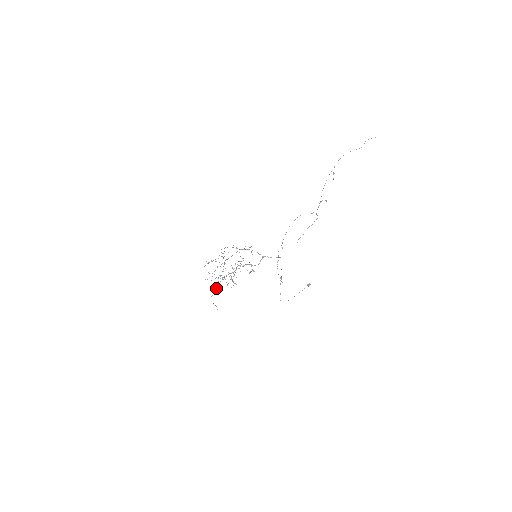
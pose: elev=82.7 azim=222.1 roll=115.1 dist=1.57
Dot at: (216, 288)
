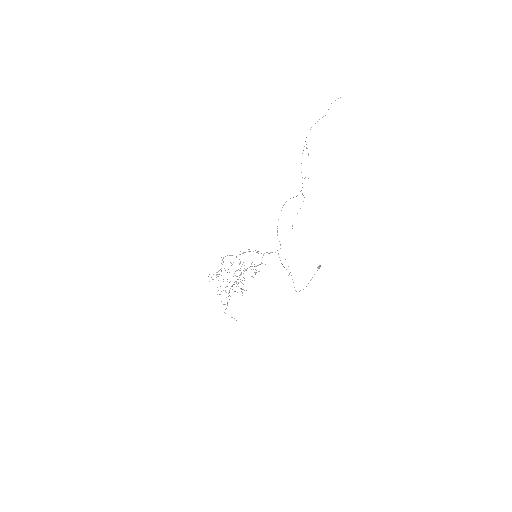
Dot at: occluded
